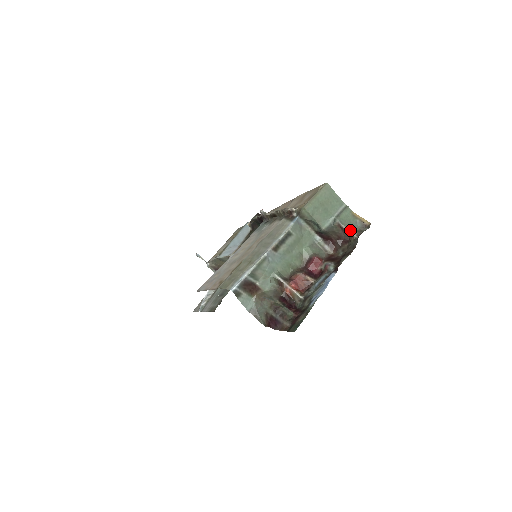
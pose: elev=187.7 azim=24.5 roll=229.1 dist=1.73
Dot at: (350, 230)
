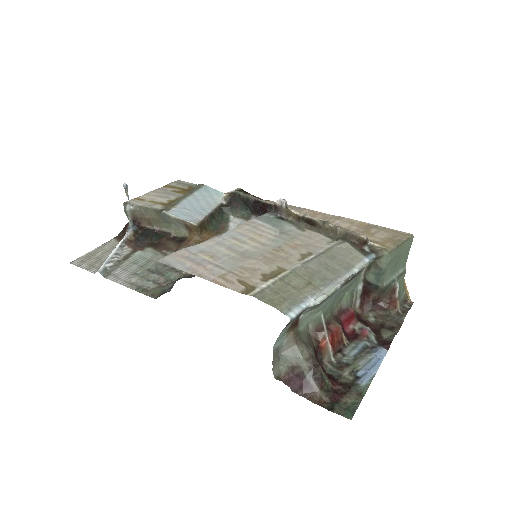
Dot at: (399, 300)
